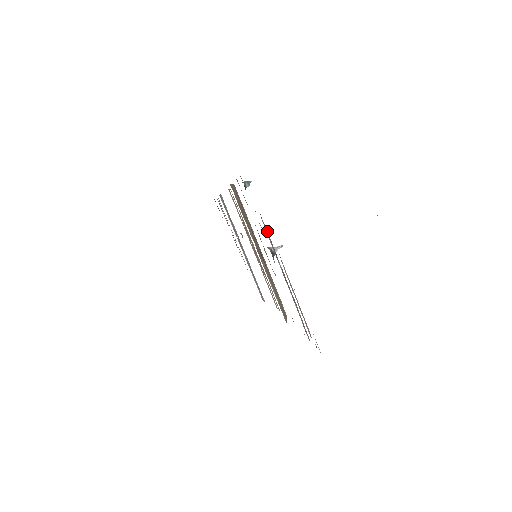
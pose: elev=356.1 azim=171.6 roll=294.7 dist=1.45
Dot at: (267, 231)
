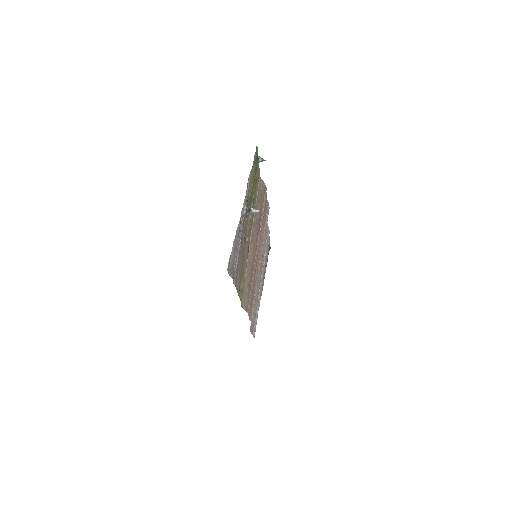
Dot at: (250, 181)
